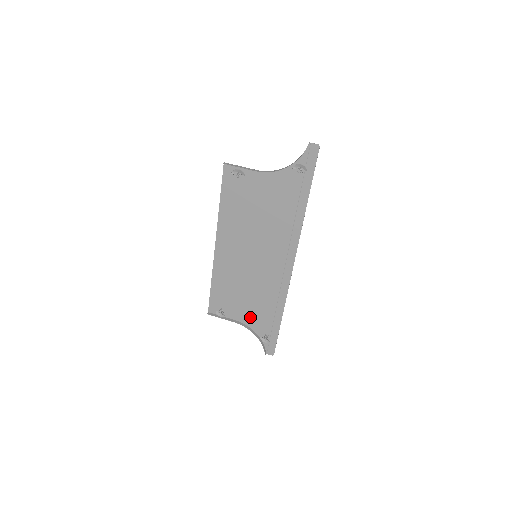
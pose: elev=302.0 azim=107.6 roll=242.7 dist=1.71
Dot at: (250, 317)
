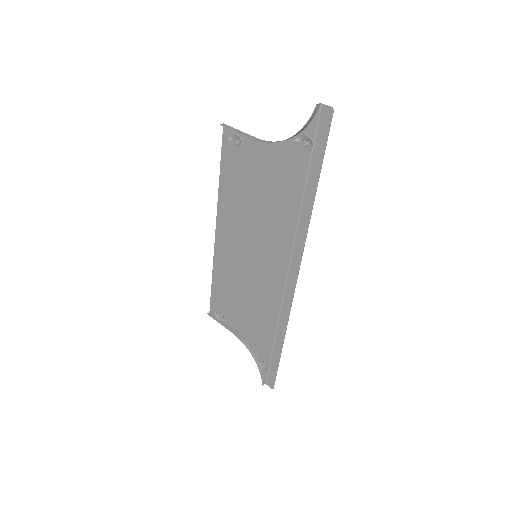
Dot at: (249, 332)
